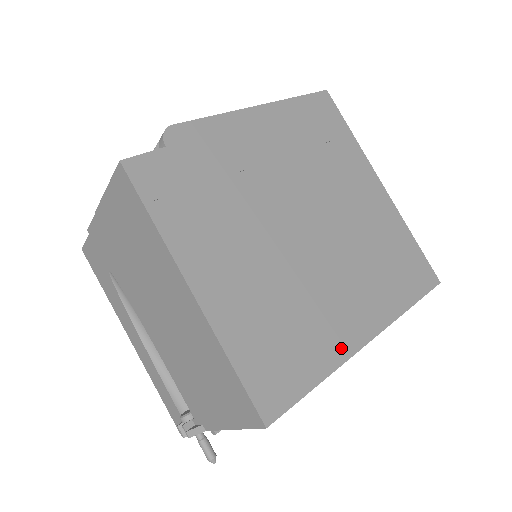
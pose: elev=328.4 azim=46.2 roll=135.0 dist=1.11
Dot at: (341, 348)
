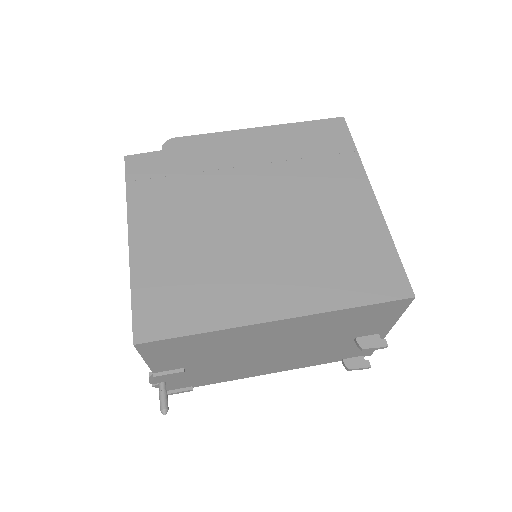
Dot at: (240, 315)
